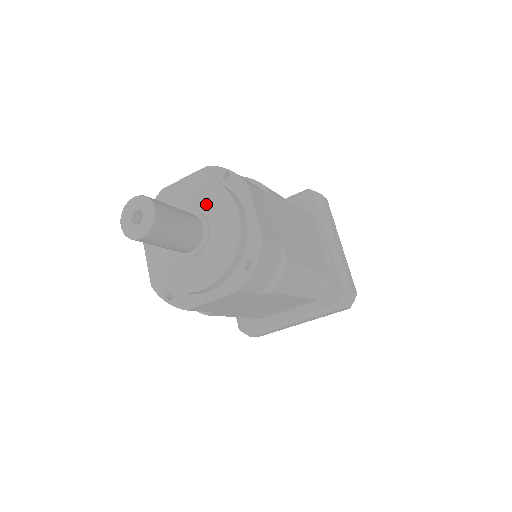
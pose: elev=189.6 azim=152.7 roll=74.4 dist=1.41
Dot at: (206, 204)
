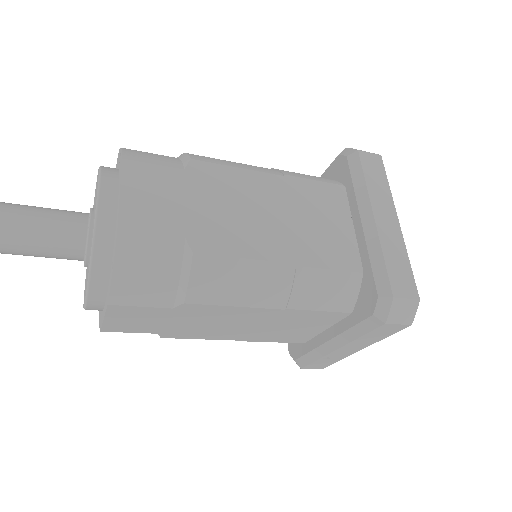
Dot at: (95, 197)
